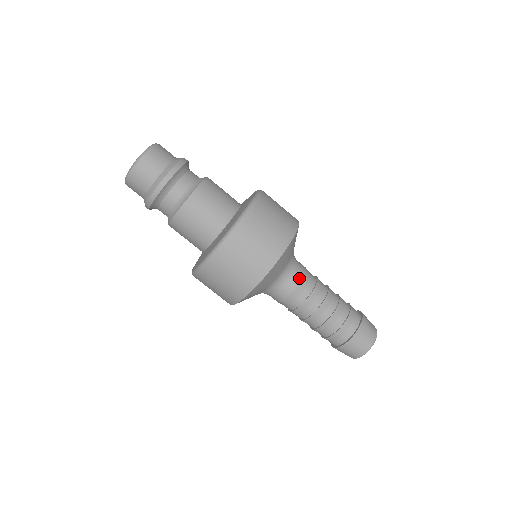
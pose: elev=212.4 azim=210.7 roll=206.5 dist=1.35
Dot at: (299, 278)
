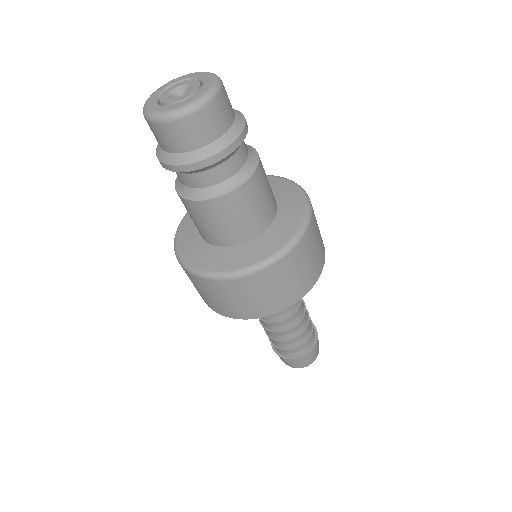
Dot at: occluded
